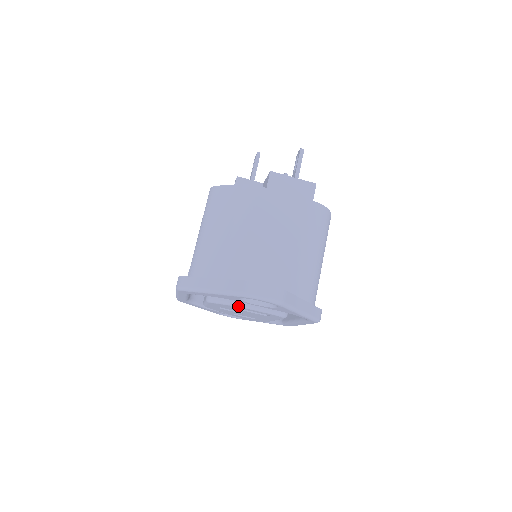
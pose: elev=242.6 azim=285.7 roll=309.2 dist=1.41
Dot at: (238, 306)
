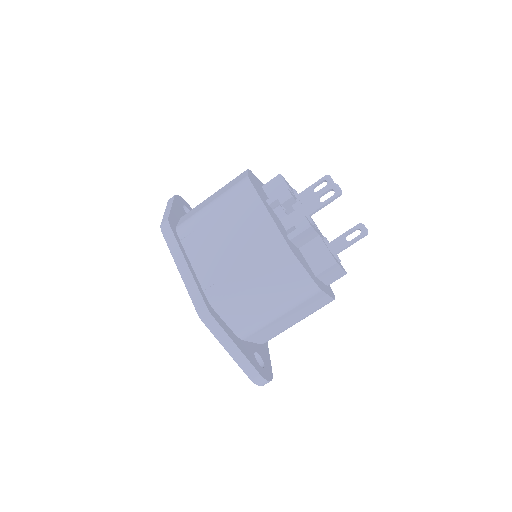
Dot at: occluded
